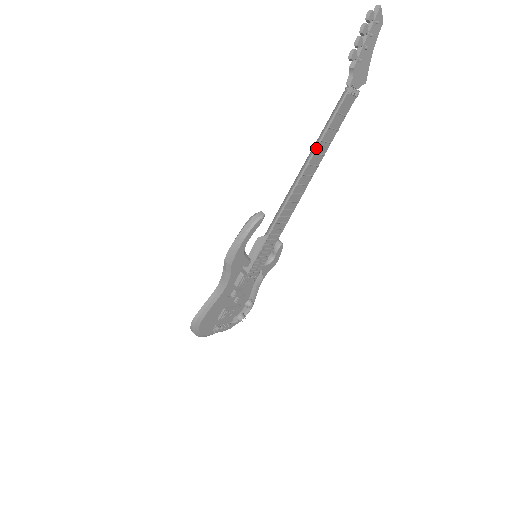
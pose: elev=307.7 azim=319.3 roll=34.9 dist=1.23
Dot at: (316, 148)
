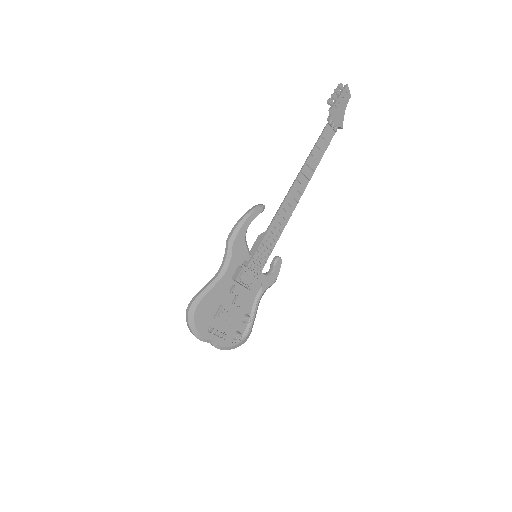
Dot at: (307, 160)
